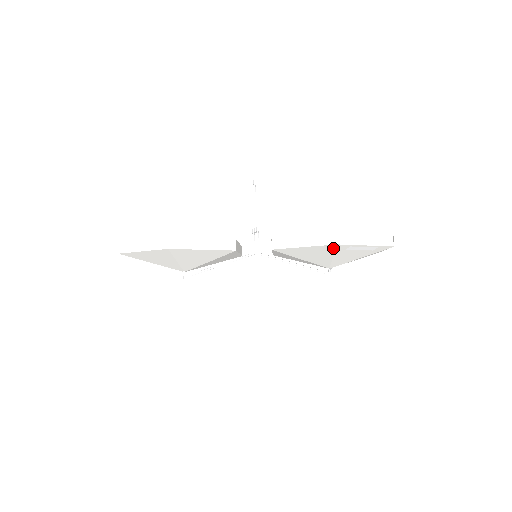
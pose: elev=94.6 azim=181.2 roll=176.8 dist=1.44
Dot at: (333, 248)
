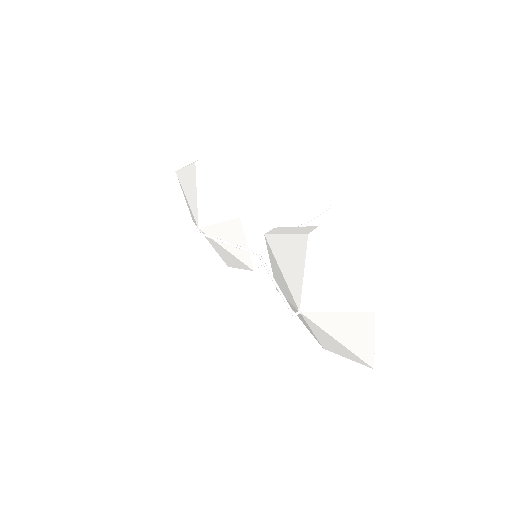
Dot at: (305, 245)
